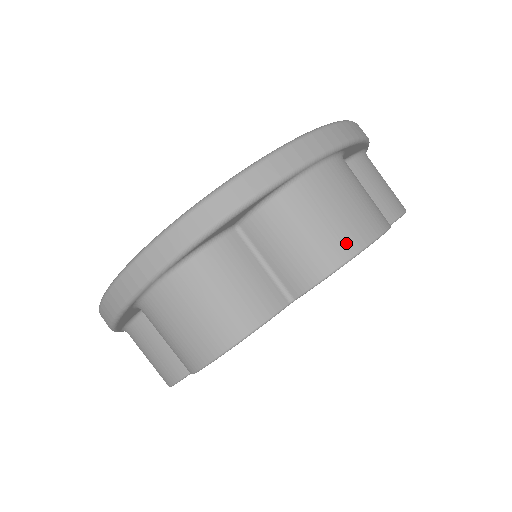
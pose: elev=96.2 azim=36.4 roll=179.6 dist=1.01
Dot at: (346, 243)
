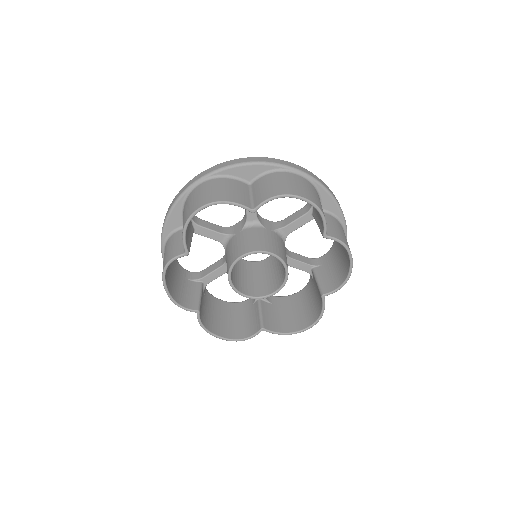
Dot at: occluded
